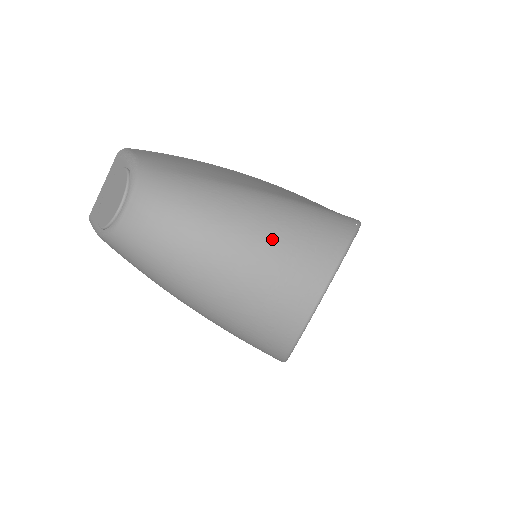
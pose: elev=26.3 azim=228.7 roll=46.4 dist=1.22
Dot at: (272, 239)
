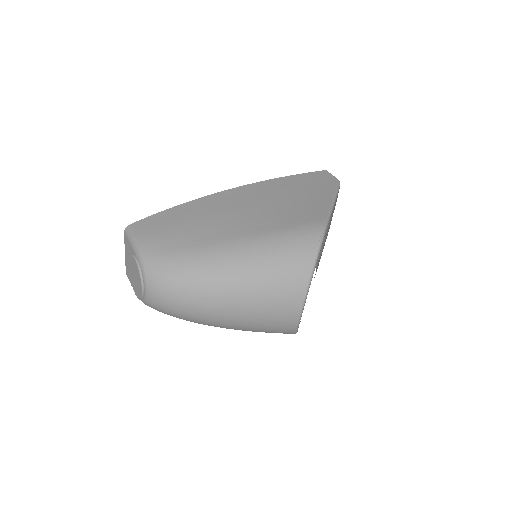
Dot at: (253, 286)
